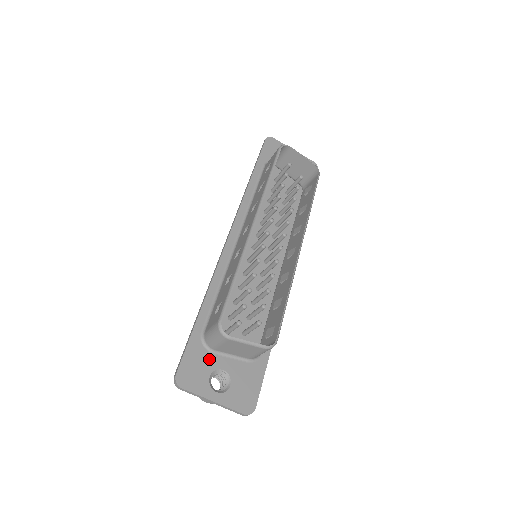
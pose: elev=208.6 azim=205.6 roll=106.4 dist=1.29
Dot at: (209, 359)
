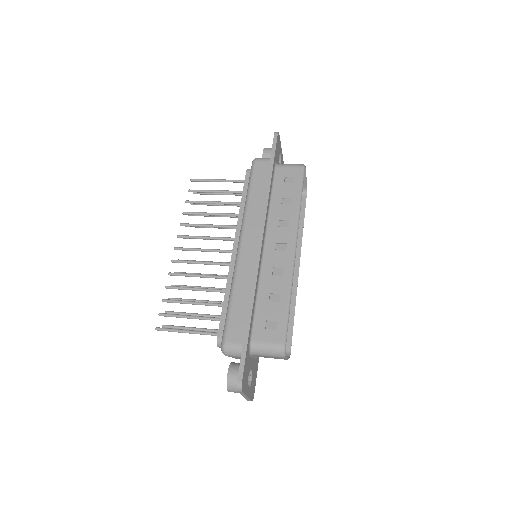
Dot at: (249, 363)
